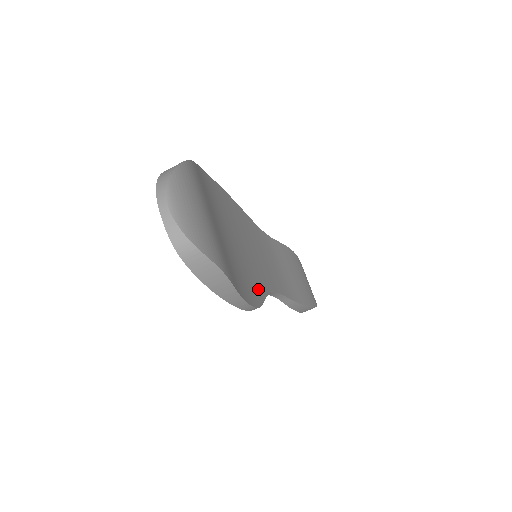
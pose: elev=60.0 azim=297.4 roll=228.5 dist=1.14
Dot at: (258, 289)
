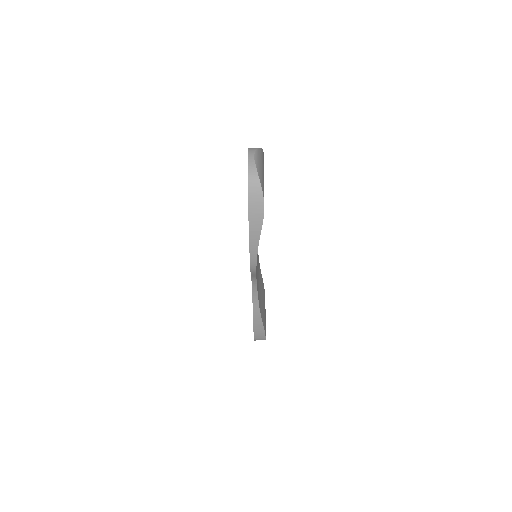
Dot at: occluded
